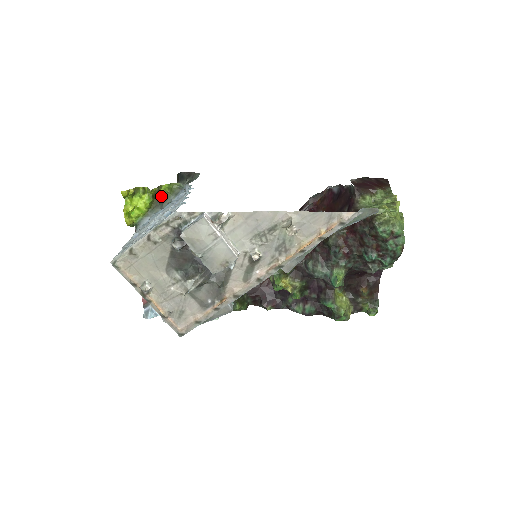
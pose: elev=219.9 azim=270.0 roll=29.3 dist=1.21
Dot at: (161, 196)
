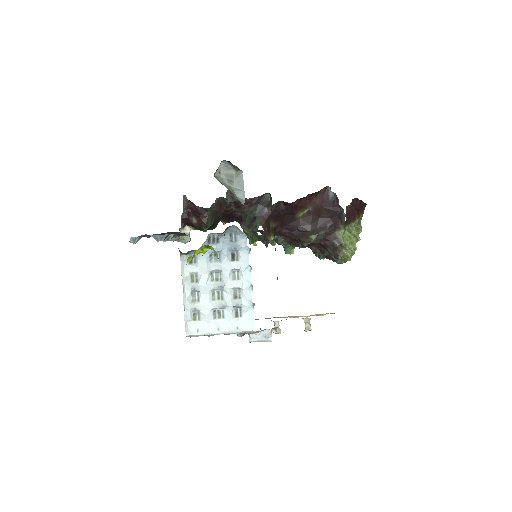
Dot at: occluded
